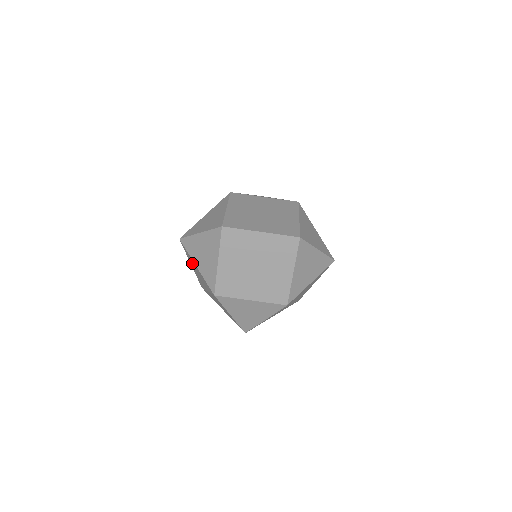
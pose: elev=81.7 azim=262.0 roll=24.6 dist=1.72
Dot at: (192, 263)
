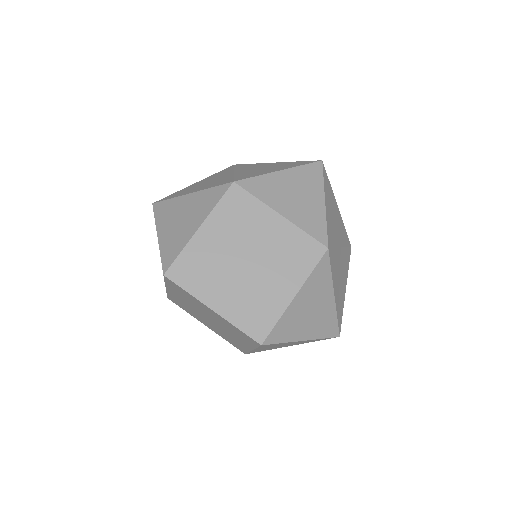
Dot at: occluded
